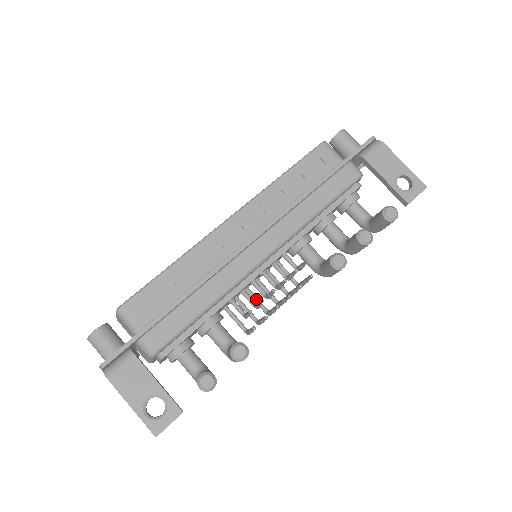
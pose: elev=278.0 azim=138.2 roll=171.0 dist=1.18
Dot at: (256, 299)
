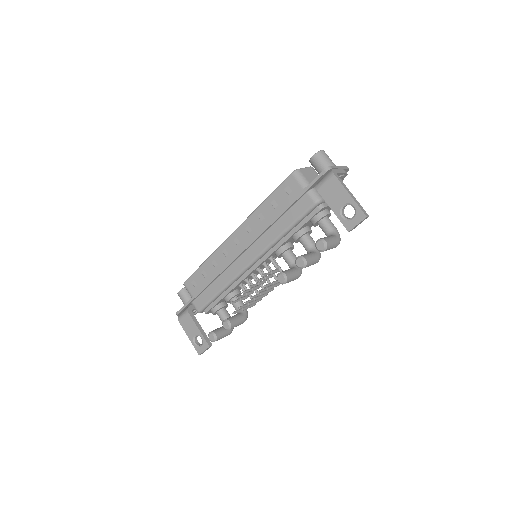
Dot at: occluded
